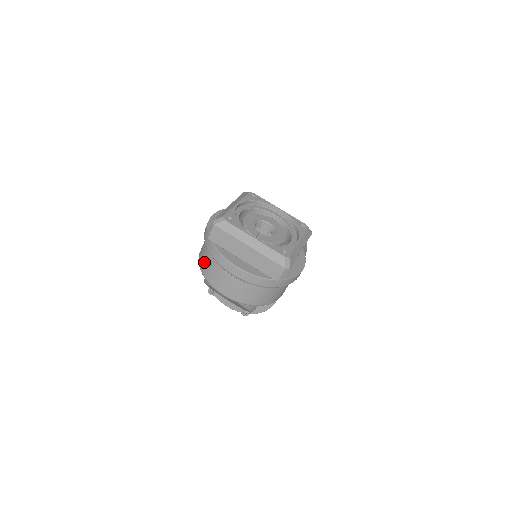
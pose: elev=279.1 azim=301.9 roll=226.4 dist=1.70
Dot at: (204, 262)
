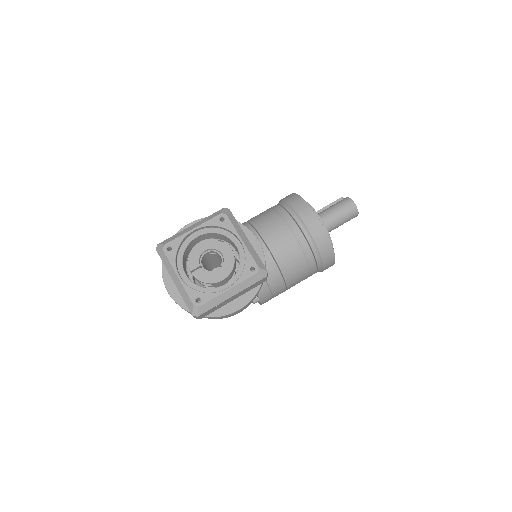
Dot at: occluded
